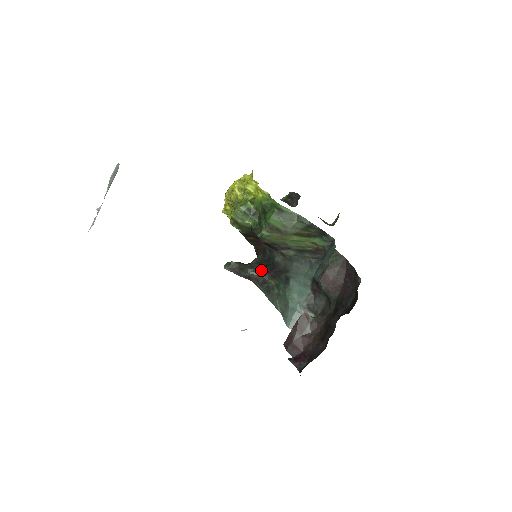
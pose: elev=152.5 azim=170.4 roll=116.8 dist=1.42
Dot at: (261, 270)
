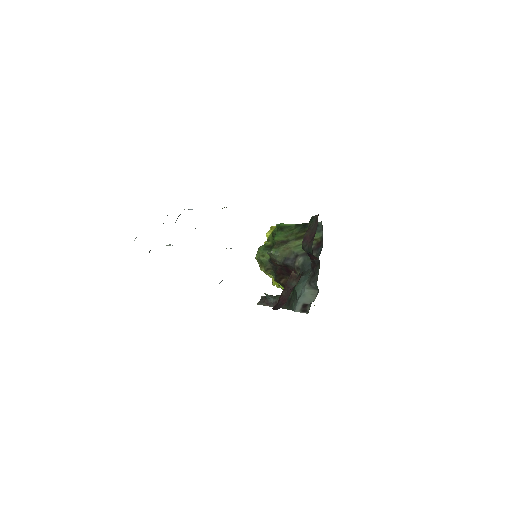
Dot at: occluded
